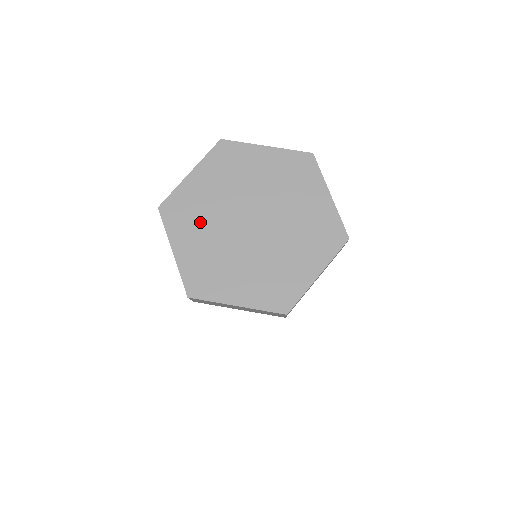
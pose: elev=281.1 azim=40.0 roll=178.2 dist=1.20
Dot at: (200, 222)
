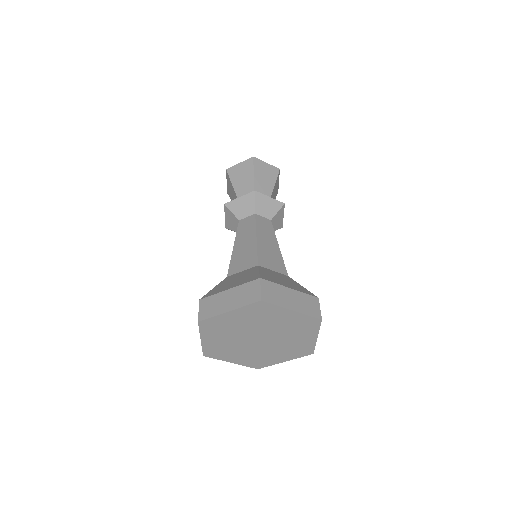
Dot at: (225, 333)
